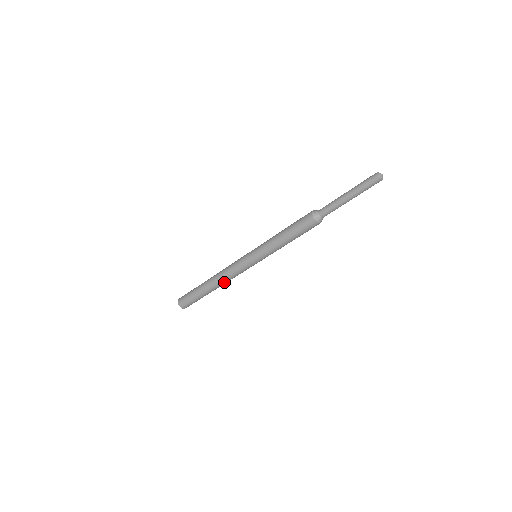
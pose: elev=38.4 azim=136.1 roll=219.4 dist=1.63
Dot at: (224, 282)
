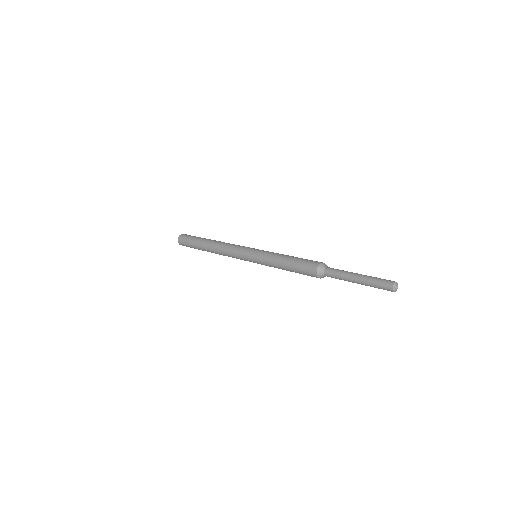
Dot at: (220, 254)
